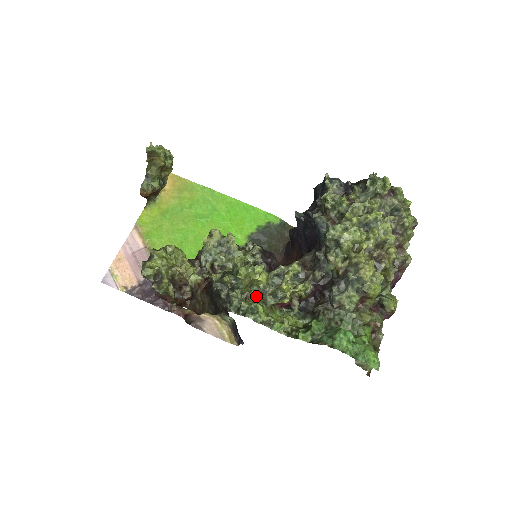
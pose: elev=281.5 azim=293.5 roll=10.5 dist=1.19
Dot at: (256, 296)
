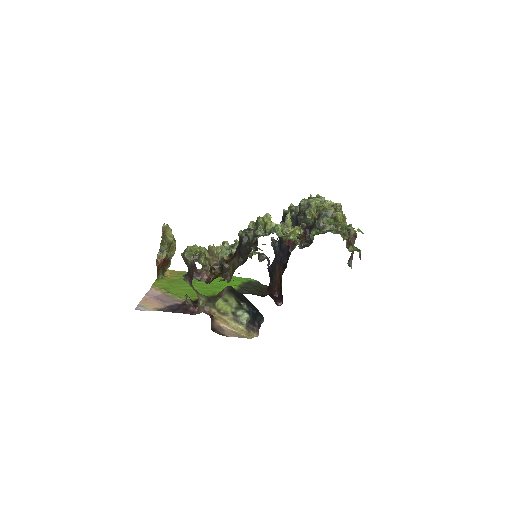
Dot at: occluded
